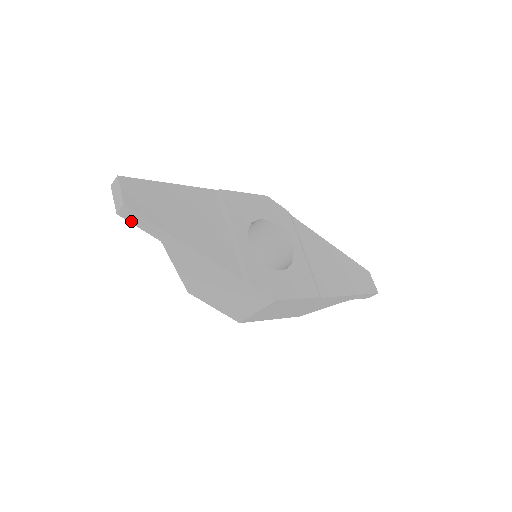
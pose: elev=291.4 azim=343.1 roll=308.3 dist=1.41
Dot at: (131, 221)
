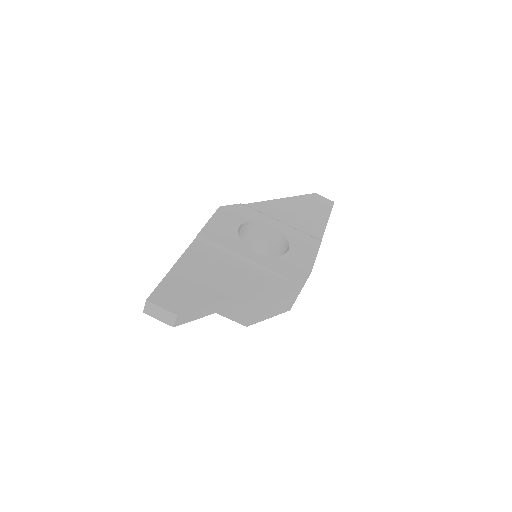
Dot at: (187, 321)
